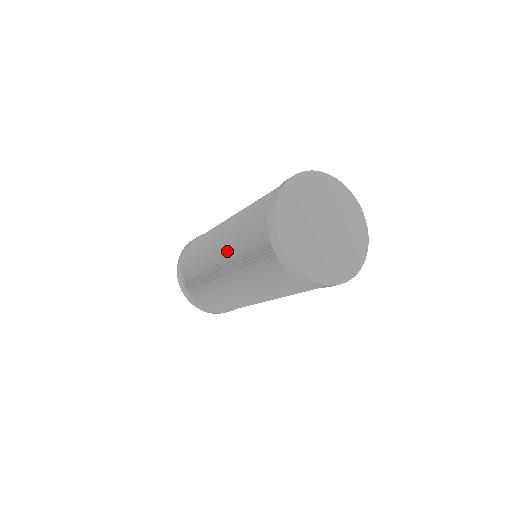
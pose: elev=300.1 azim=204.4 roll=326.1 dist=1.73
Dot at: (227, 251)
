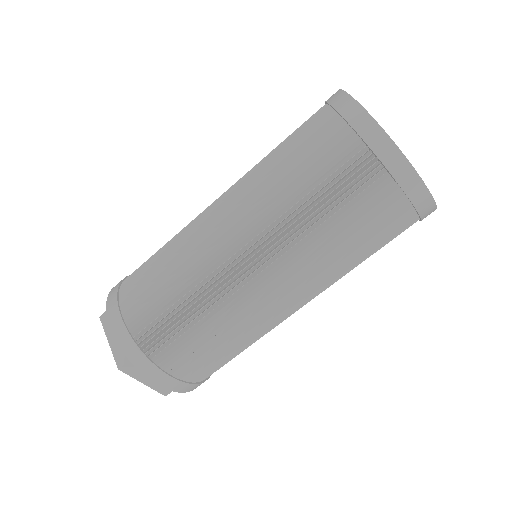
Dot at: (275, 253)
